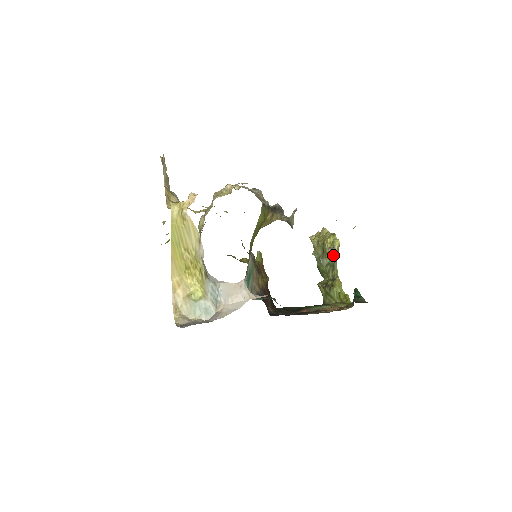
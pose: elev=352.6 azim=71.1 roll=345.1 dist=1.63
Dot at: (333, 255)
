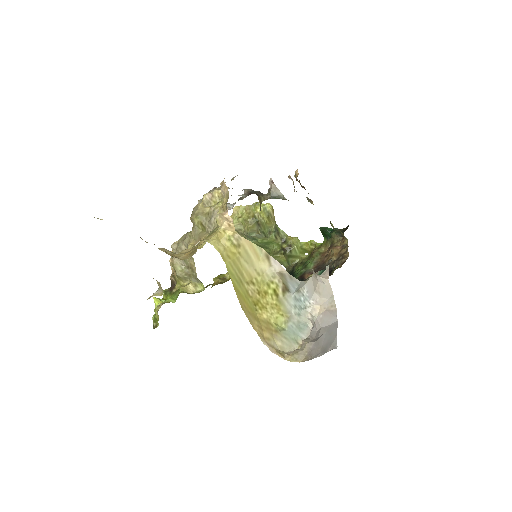
Dot at: (313, 204)
